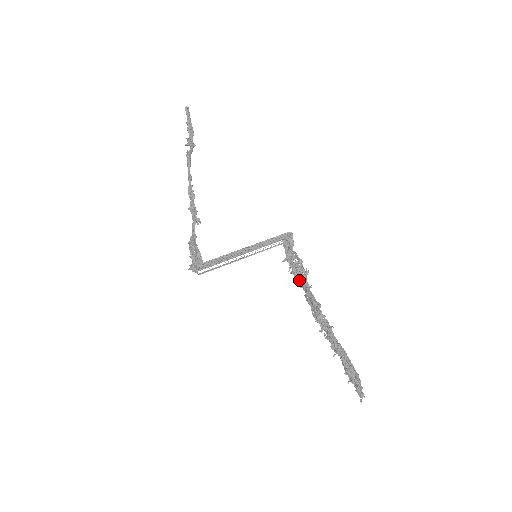
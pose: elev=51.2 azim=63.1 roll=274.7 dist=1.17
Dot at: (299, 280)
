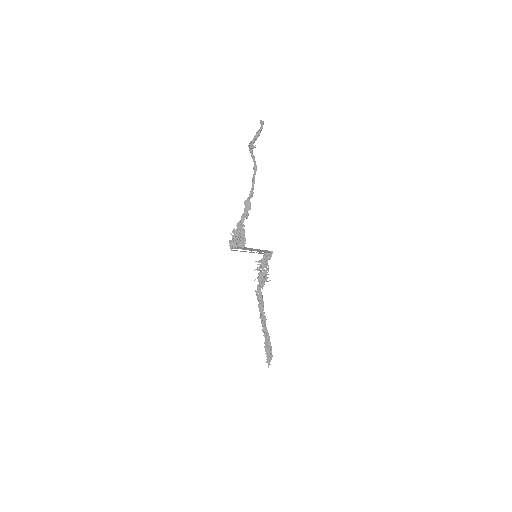
Dot at: (261, 281)
